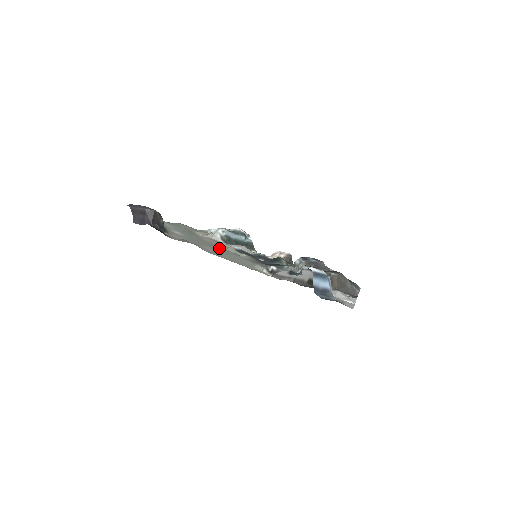
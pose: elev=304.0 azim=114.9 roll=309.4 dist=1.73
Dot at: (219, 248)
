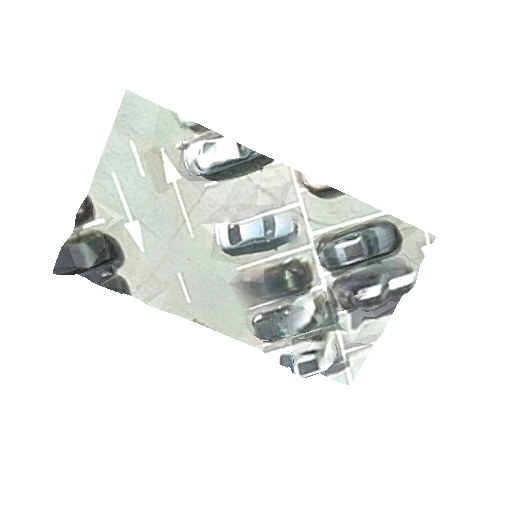
Dot at: (199, 268)
